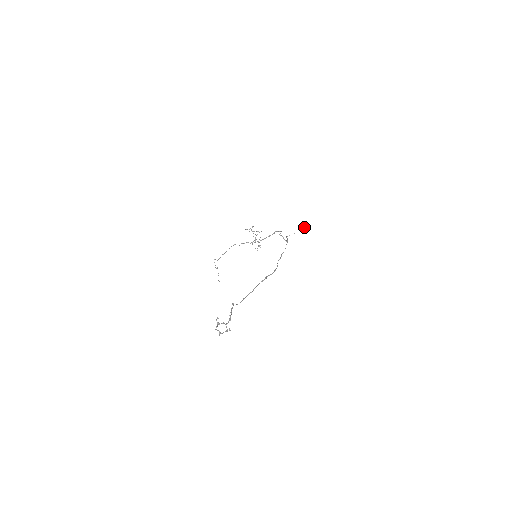
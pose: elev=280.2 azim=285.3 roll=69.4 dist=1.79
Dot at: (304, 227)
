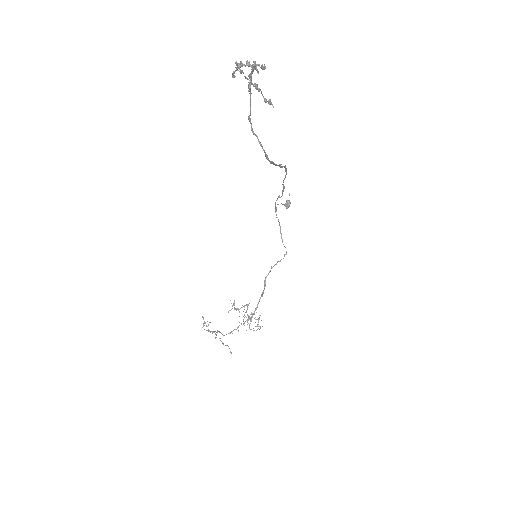
Dot at: (288, 200)
